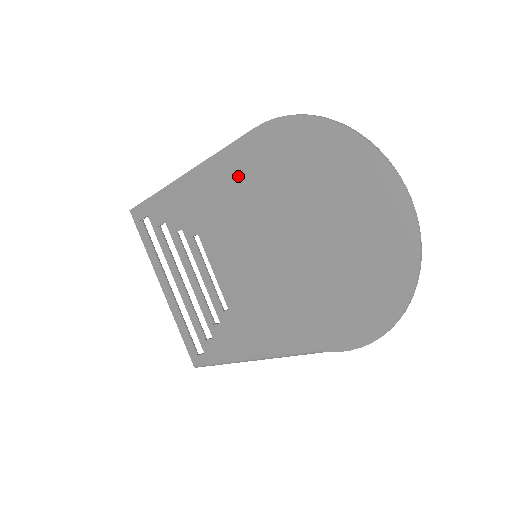
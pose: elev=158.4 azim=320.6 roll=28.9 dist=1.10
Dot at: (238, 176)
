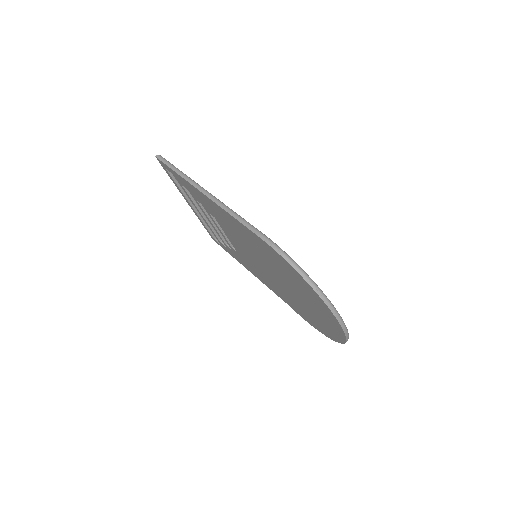
Dot at: (245, 234)
